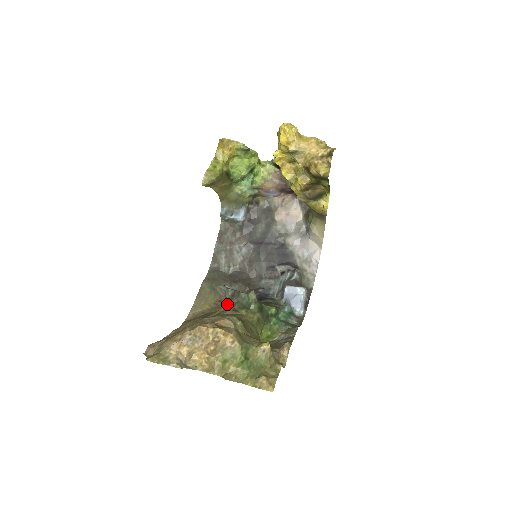
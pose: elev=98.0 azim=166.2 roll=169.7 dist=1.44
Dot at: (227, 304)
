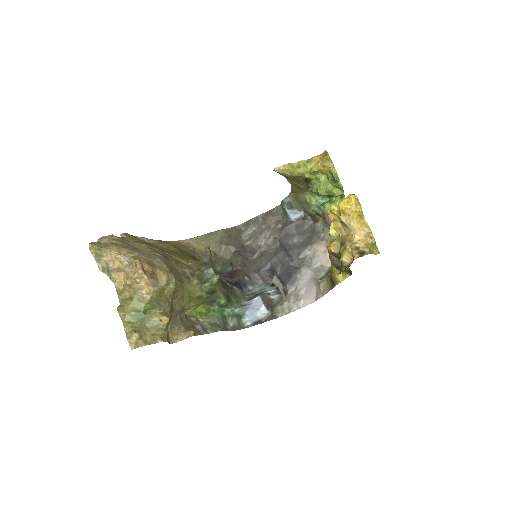
Dot at: (198, 264)
